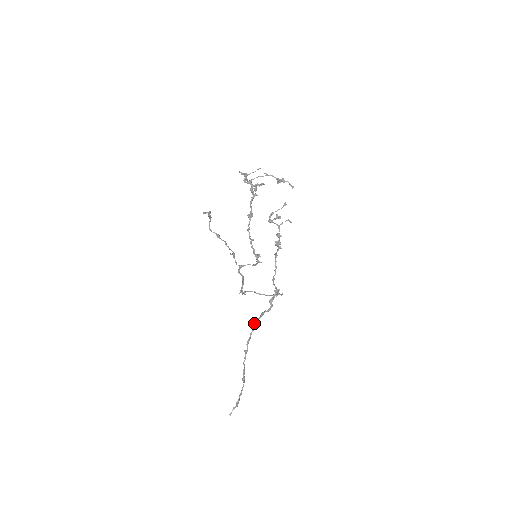
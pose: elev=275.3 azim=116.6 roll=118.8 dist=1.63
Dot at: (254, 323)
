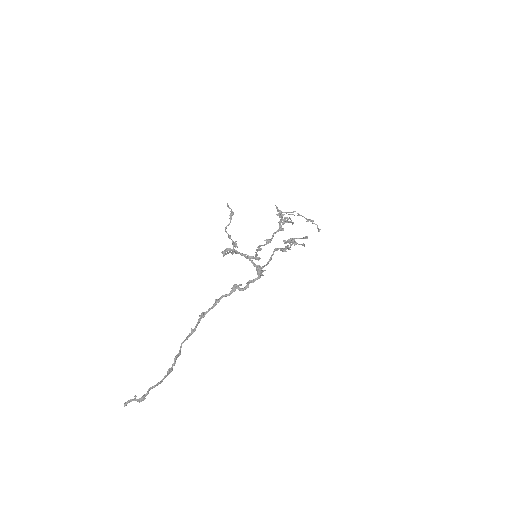
Dot at: (219, 298)
